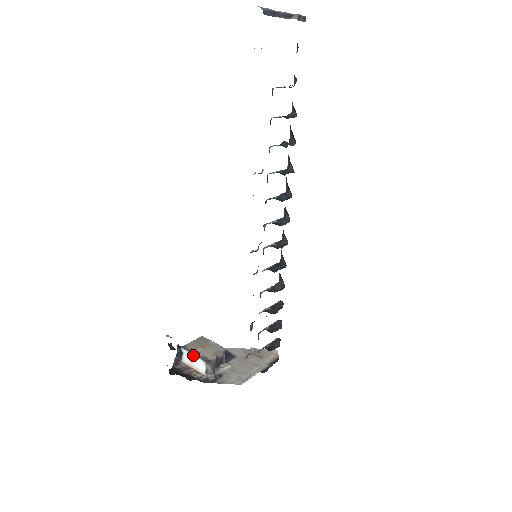
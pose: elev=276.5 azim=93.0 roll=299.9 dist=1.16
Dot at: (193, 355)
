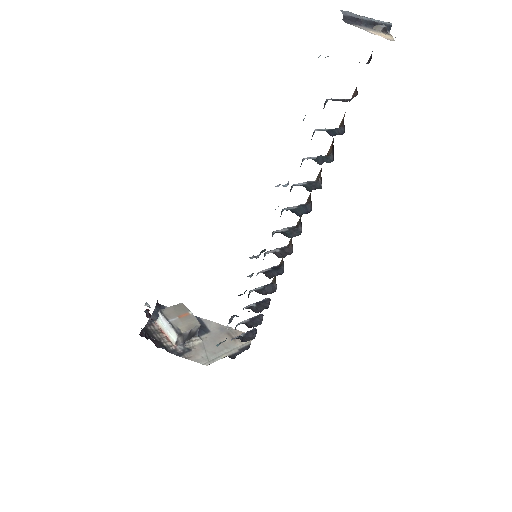
Dot at: (168, 323)
